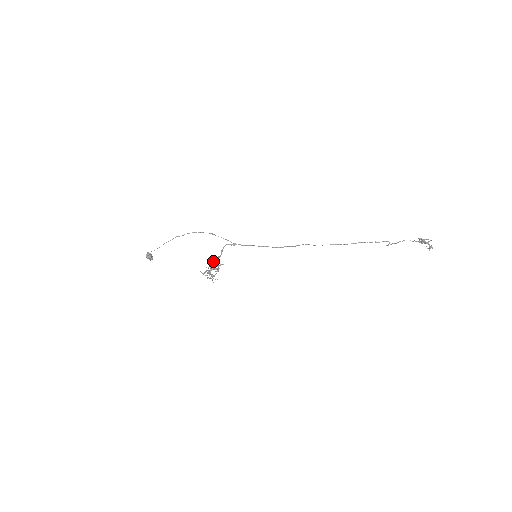
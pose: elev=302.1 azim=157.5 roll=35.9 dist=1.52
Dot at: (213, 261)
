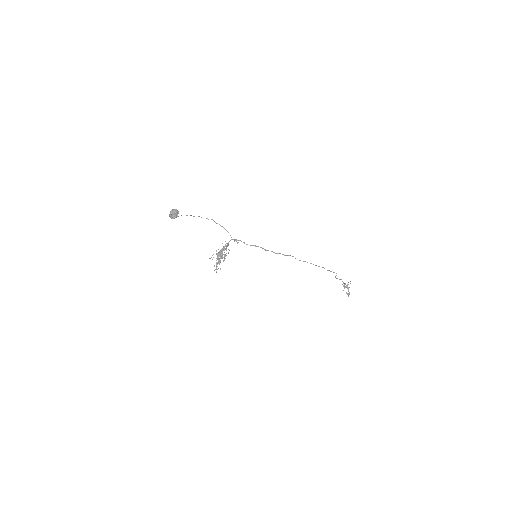
Dot at: (224, 246)
